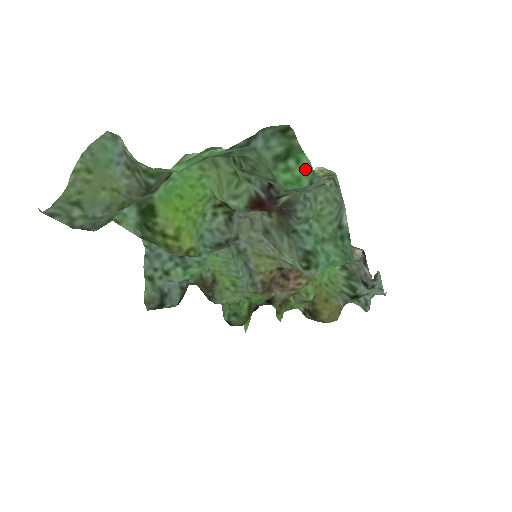
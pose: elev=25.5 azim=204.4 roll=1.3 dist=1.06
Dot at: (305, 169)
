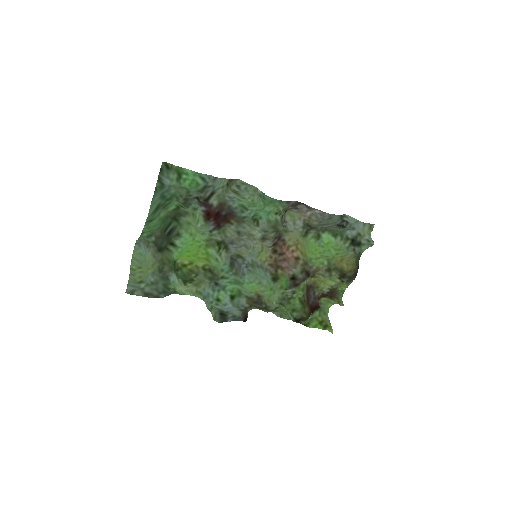
Dot at: (193, 175)
